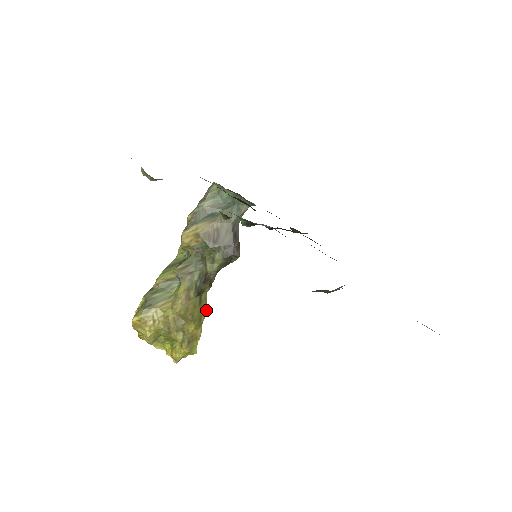
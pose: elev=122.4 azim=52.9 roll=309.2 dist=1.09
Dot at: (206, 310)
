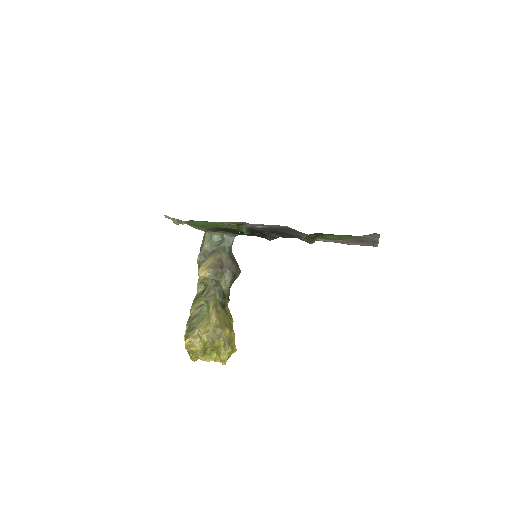
Dot at: occluded
